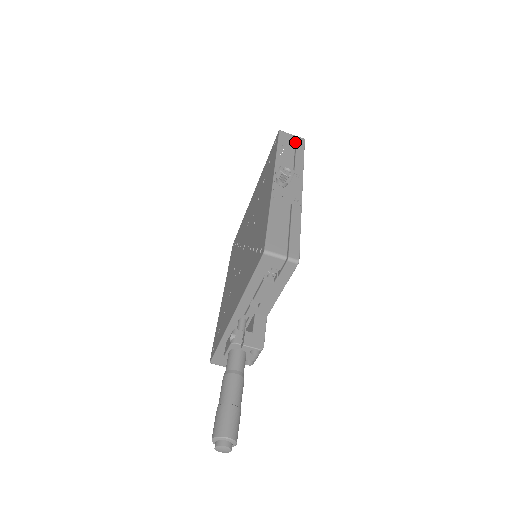
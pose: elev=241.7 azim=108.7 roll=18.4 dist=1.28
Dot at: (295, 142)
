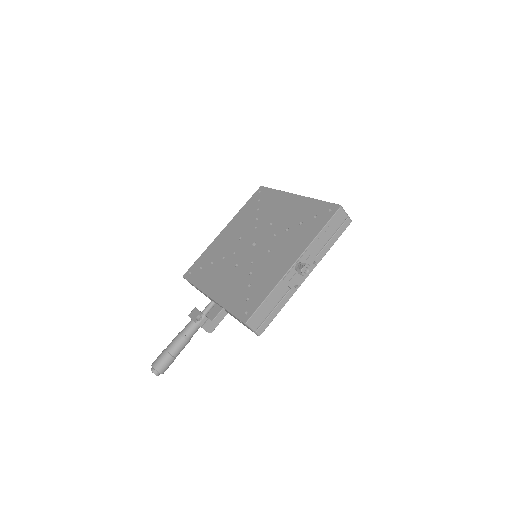
Dot at: (342, 224)
